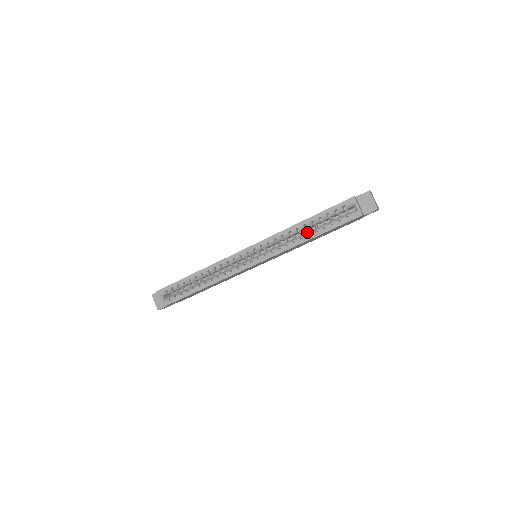
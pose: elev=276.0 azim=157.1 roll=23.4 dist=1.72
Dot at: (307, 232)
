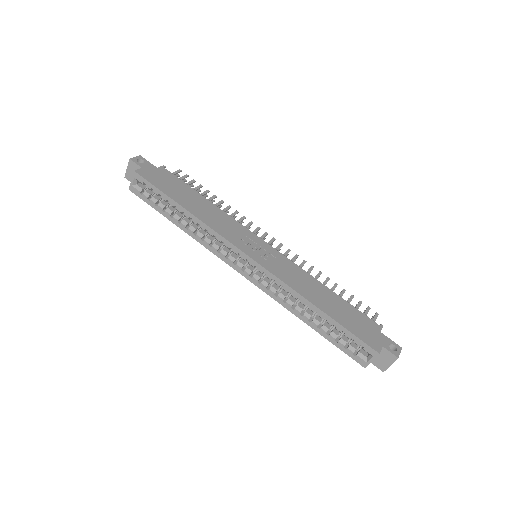
Dot at: (313, 314)
